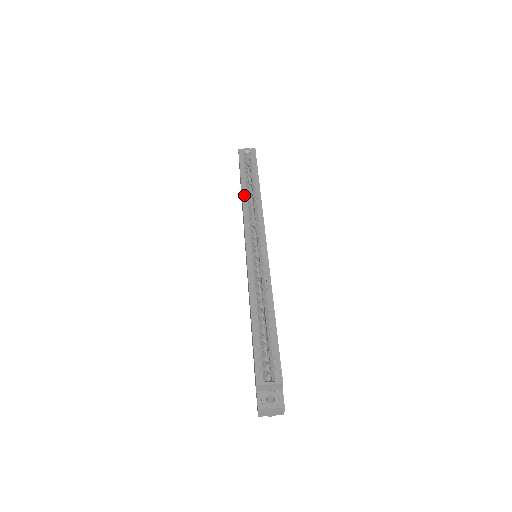
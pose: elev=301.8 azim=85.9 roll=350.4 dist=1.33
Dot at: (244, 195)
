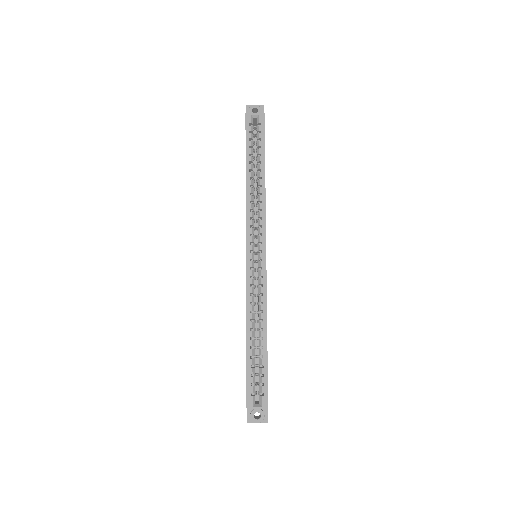
Dot at: (248, 188)
